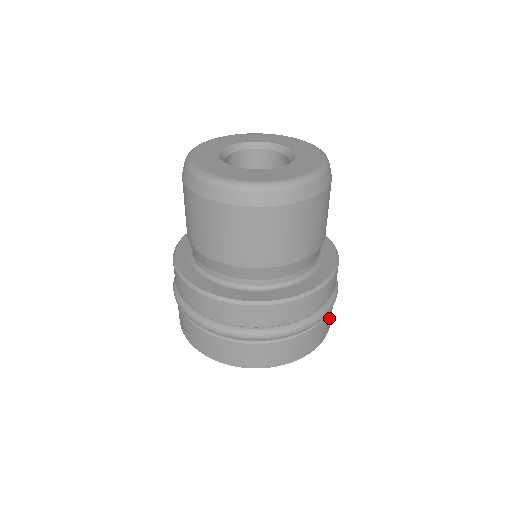
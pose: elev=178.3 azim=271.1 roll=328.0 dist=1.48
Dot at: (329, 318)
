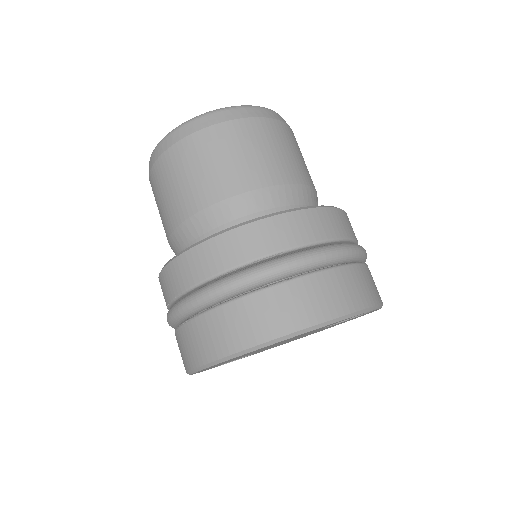
Dot at: occluded
